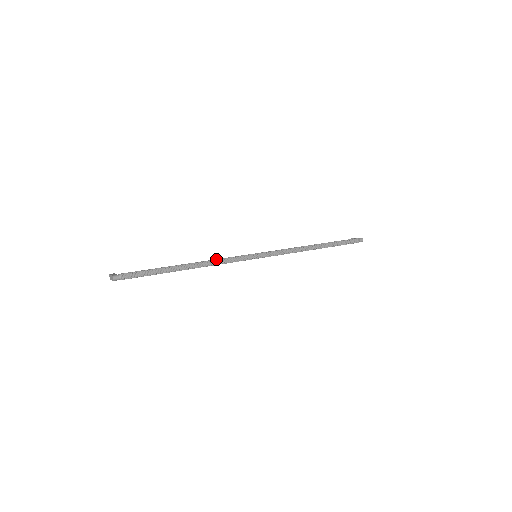
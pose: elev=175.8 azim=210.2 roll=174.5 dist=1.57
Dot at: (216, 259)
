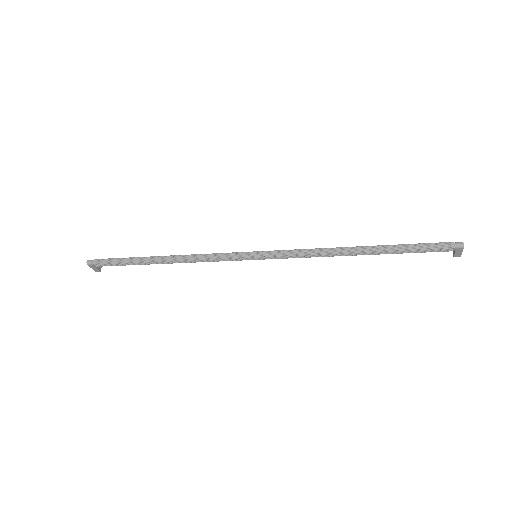
Dot at: (200, 254)
